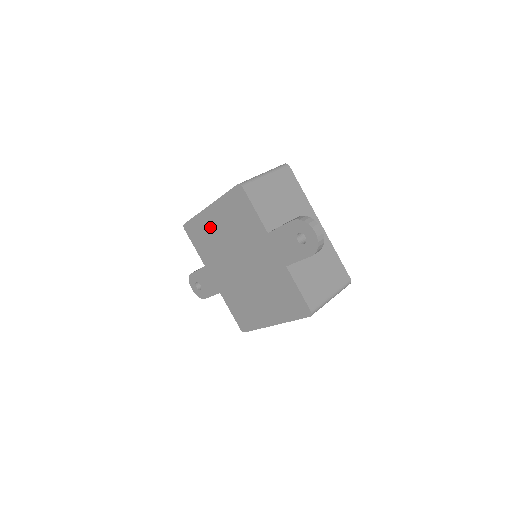
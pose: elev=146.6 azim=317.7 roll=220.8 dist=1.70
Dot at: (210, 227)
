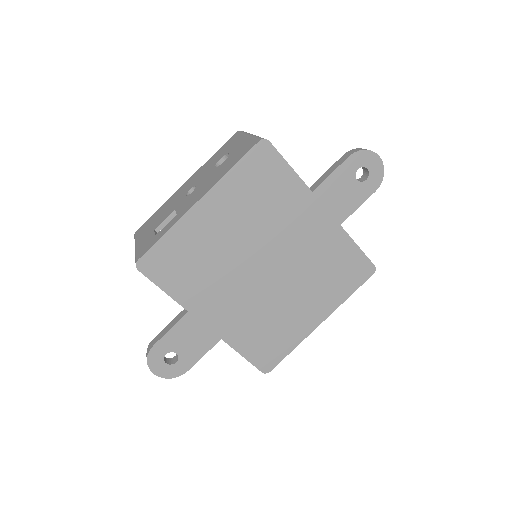
Dot at: (202, 236)
